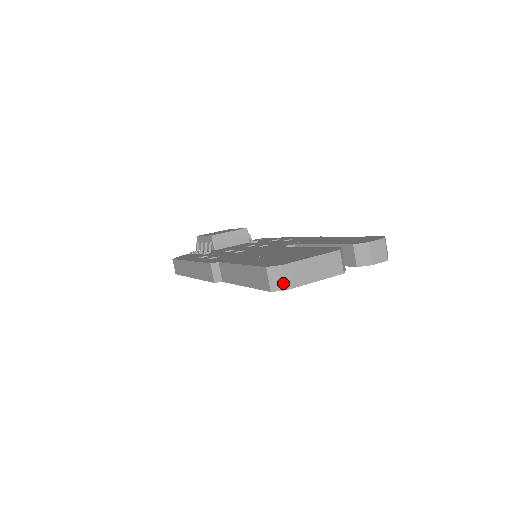
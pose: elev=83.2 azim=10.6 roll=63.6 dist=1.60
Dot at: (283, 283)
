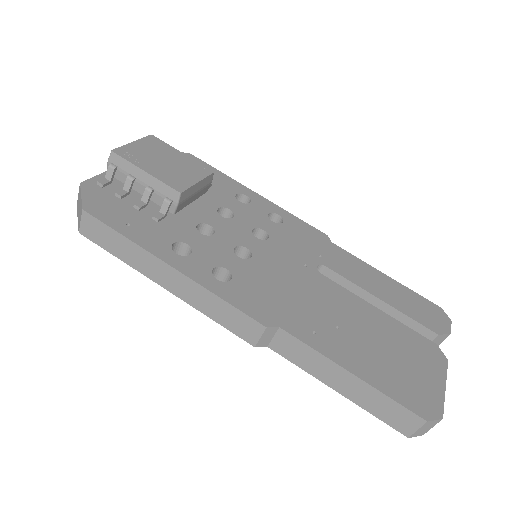
Dot at: (427, 431)
